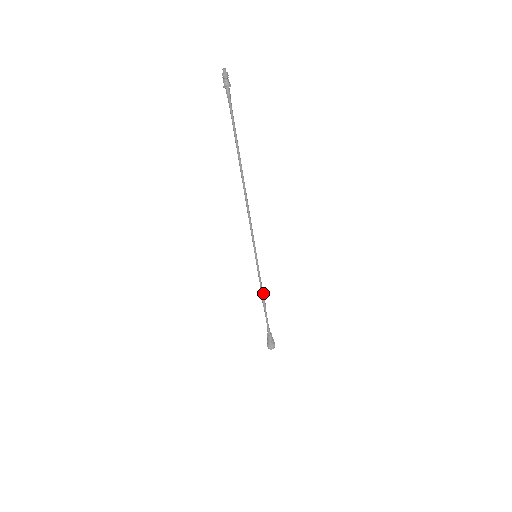
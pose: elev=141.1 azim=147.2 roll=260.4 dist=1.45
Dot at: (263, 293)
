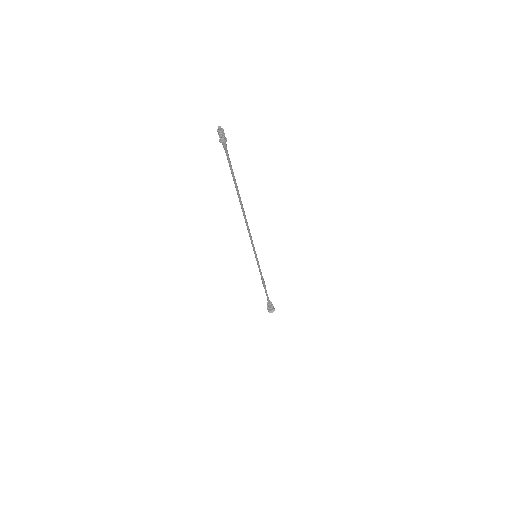
Dot at: (263, 278)
